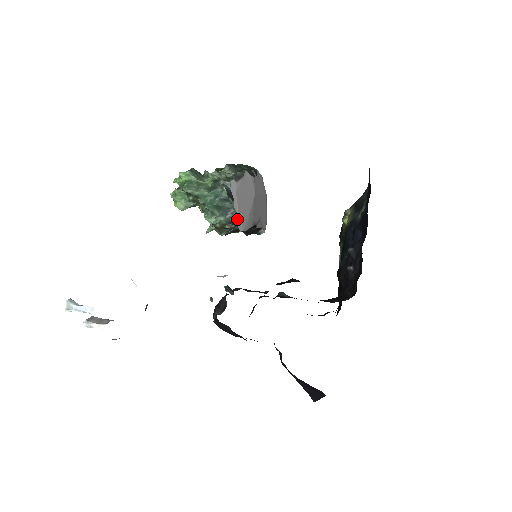
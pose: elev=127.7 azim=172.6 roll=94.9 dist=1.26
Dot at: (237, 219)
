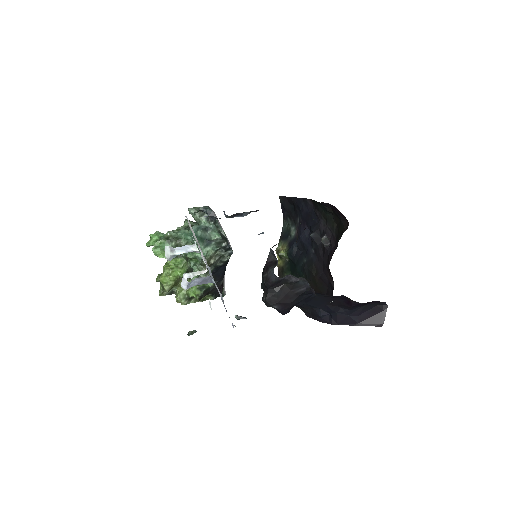
Dot at: (222, 241)
